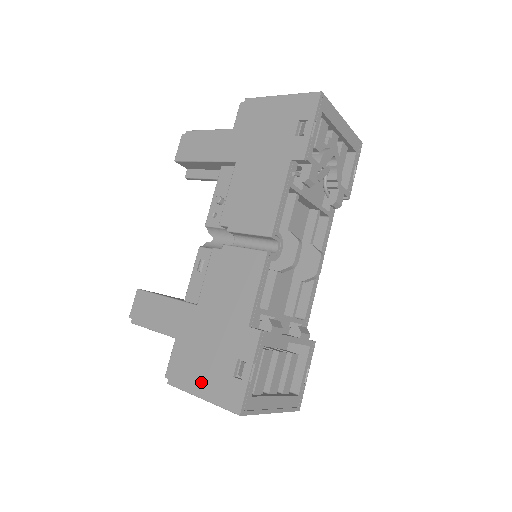
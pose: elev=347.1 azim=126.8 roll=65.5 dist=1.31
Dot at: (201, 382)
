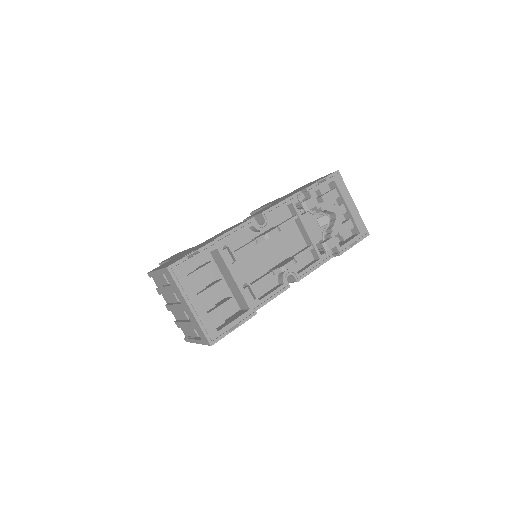
Dot at: (164, 265)
